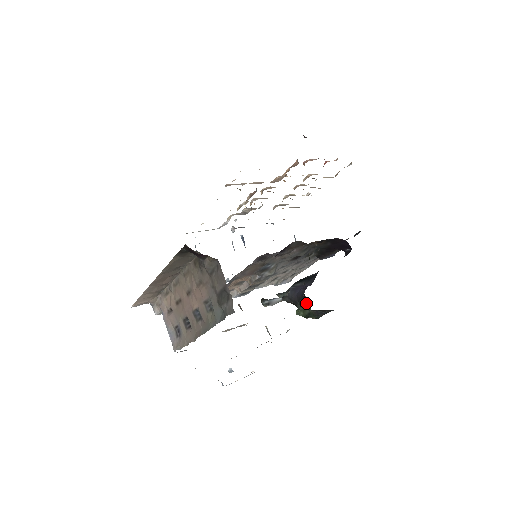
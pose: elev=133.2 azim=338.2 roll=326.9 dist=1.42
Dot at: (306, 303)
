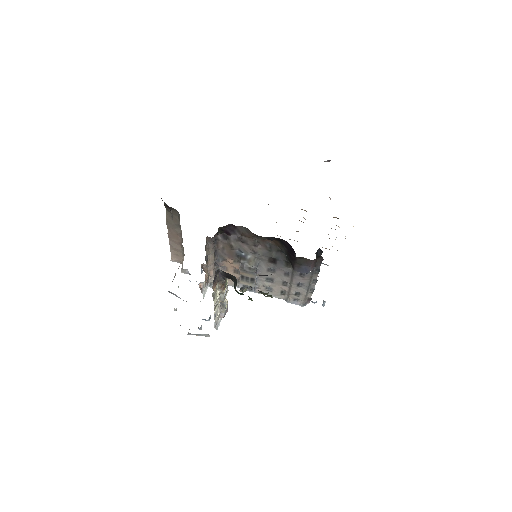
Dot at: occluded
